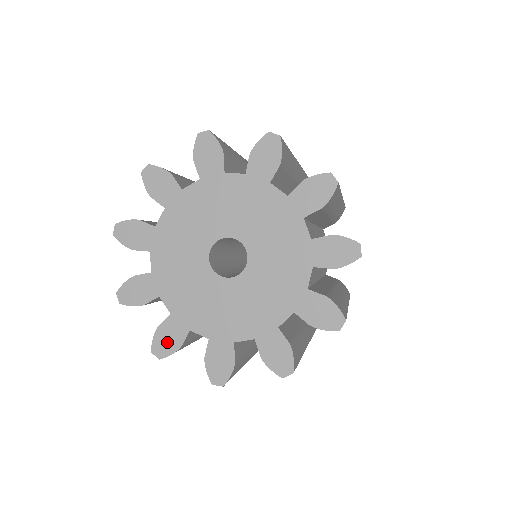
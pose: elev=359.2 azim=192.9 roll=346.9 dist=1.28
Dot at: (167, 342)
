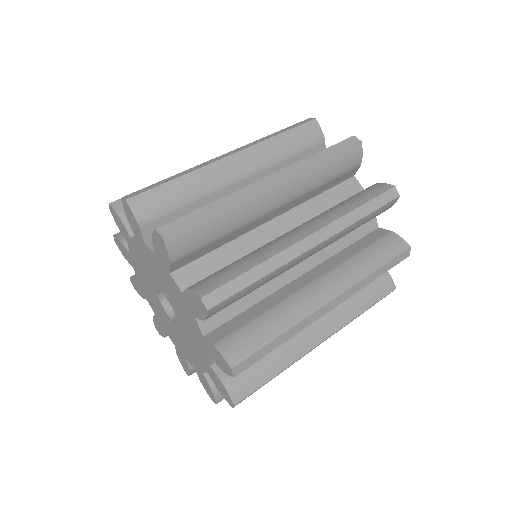
Dot at: (184, 365)
